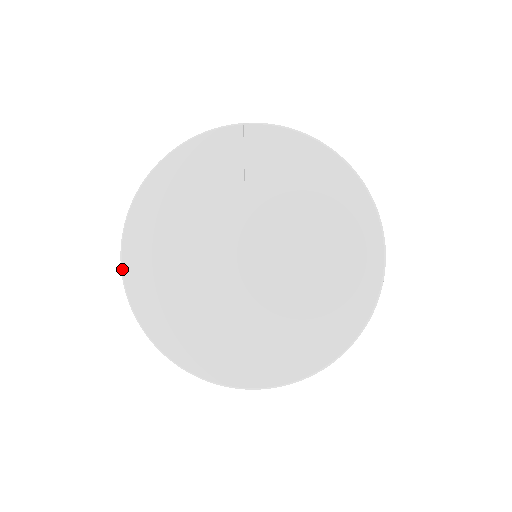
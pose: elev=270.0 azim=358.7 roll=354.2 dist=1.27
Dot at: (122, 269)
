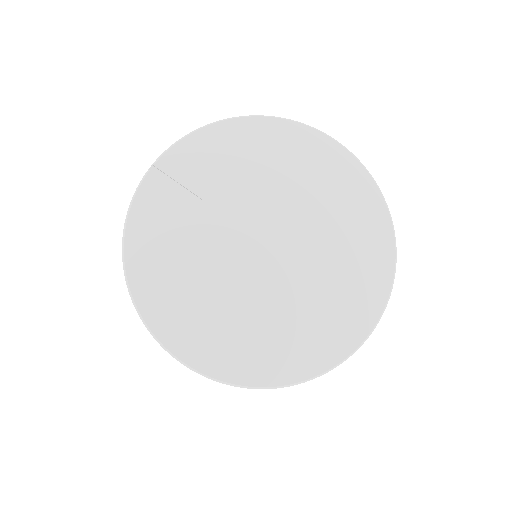
Dot at: (193, 369)
